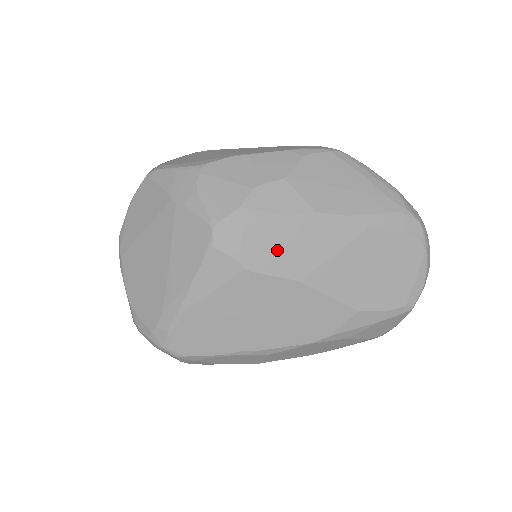
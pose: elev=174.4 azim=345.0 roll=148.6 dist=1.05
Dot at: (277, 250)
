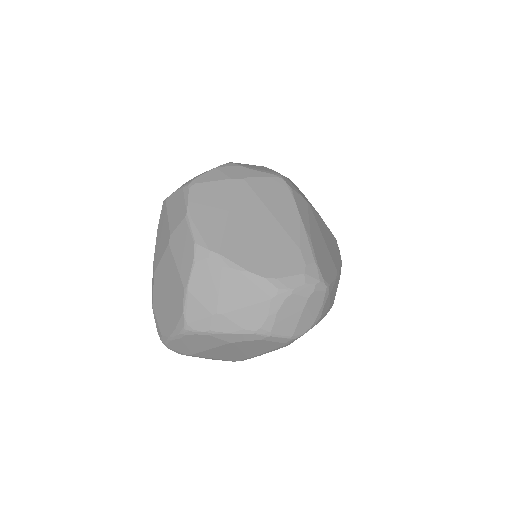
Dot at: (302, 195)
